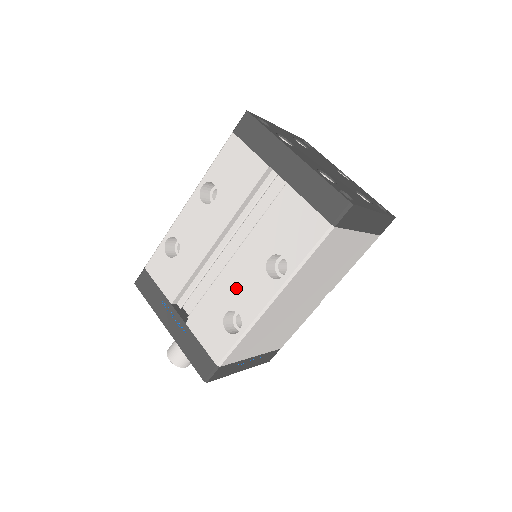
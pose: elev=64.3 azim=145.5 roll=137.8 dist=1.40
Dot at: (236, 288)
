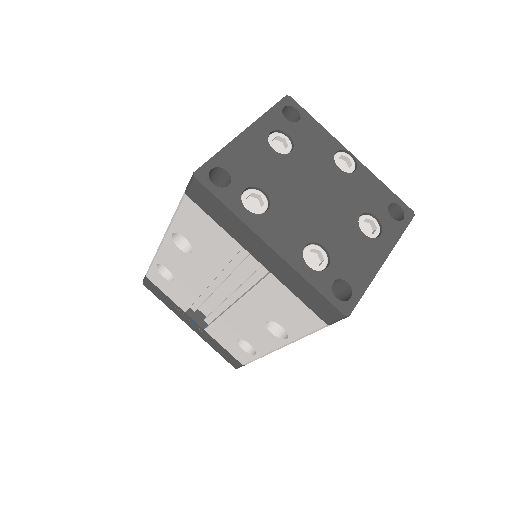
Dot at: (242, 328)
